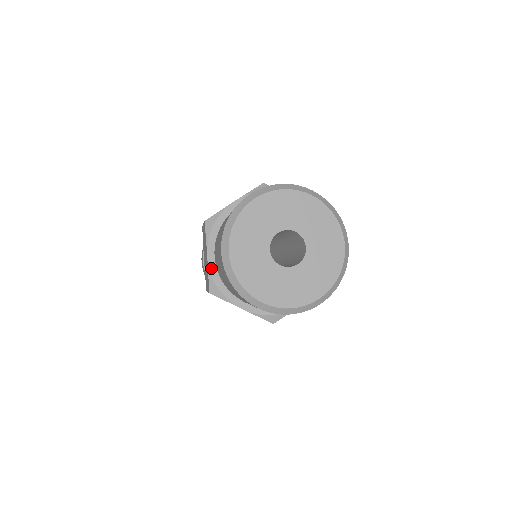
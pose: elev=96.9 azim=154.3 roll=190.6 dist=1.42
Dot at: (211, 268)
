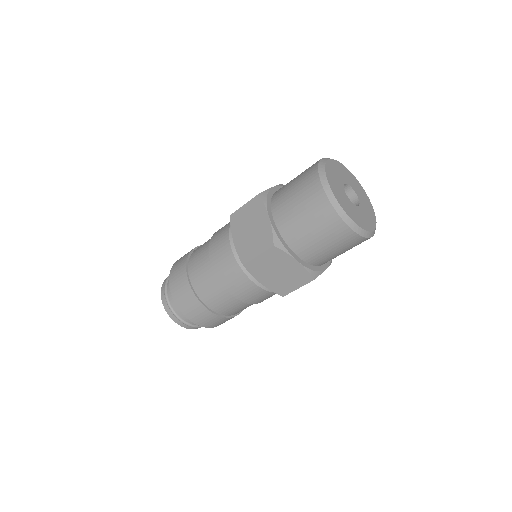
Dot at: (304, 265)
